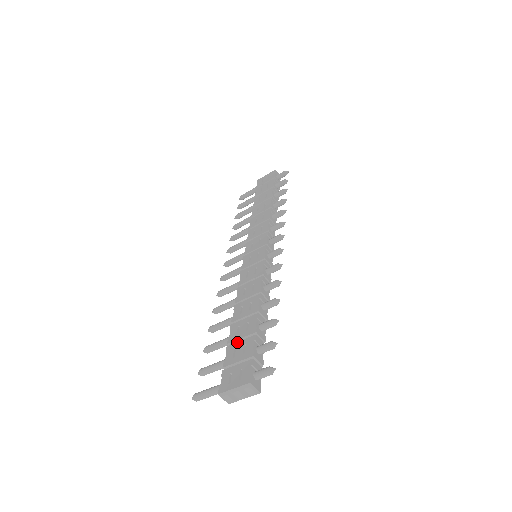
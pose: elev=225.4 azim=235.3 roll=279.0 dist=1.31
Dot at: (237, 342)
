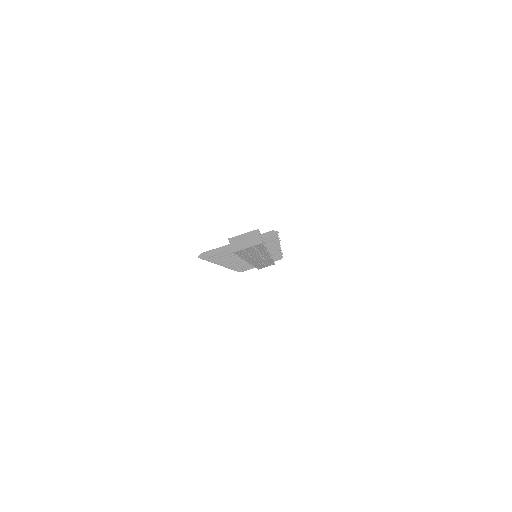
Dot at: occluded
